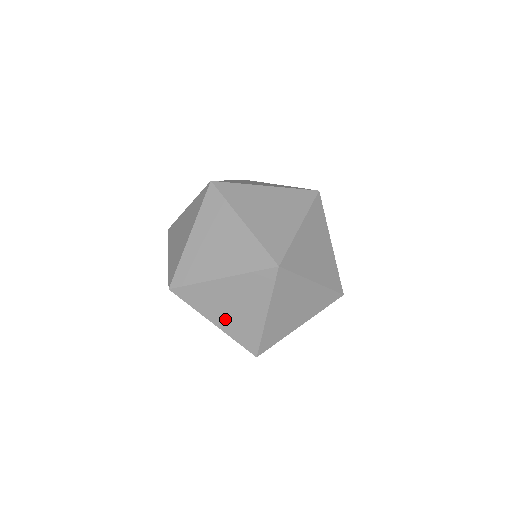
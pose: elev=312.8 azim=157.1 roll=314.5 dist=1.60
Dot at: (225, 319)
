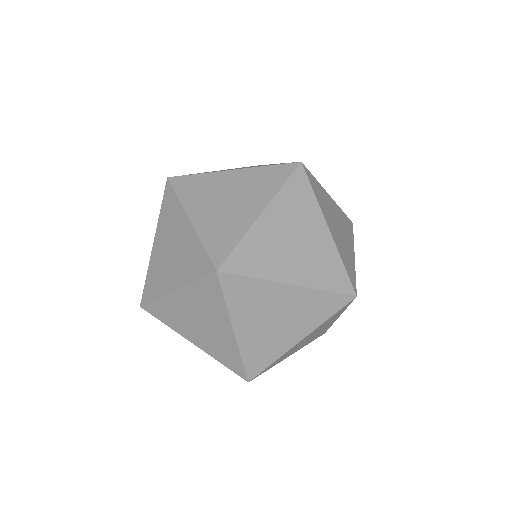
Dot at: occluded
